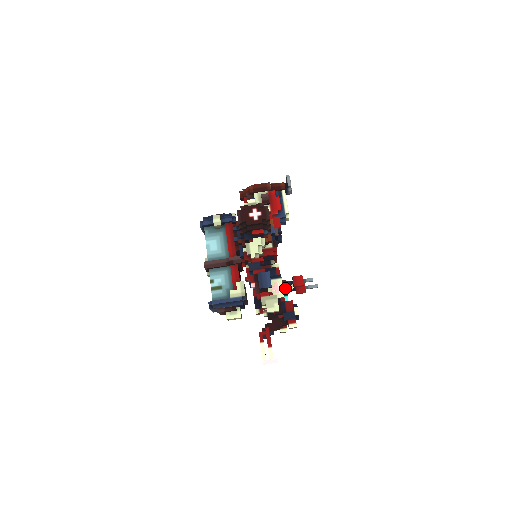
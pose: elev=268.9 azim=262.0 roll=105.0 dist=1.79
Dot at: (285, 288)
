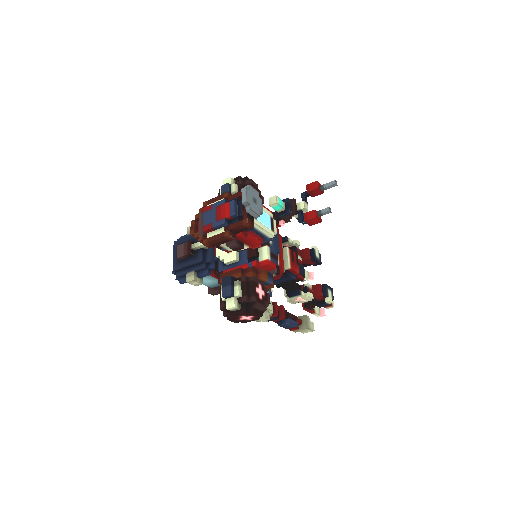
Dot at: (309, 298)
